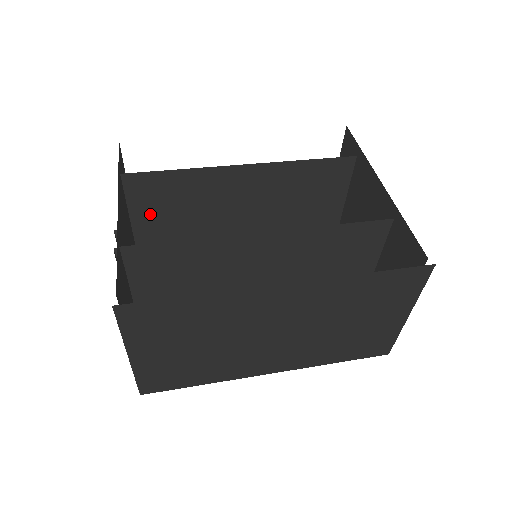
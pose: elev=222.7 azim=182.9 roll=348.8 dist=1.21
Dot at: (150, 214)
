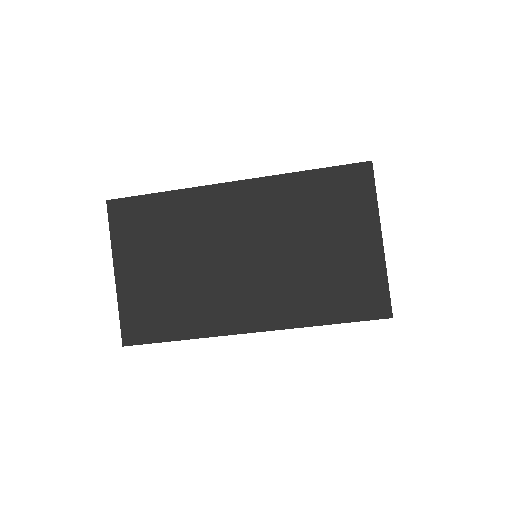
Dot at: occluded
